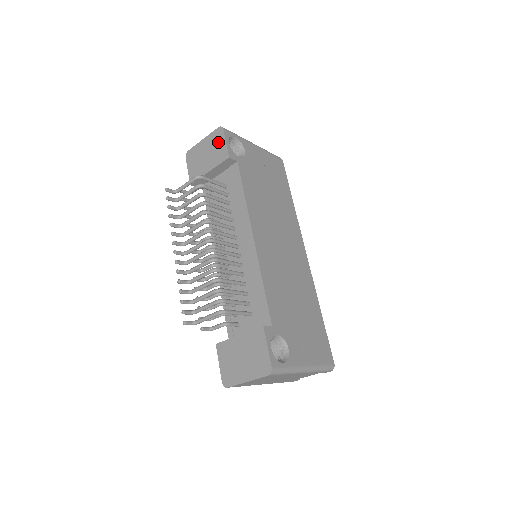
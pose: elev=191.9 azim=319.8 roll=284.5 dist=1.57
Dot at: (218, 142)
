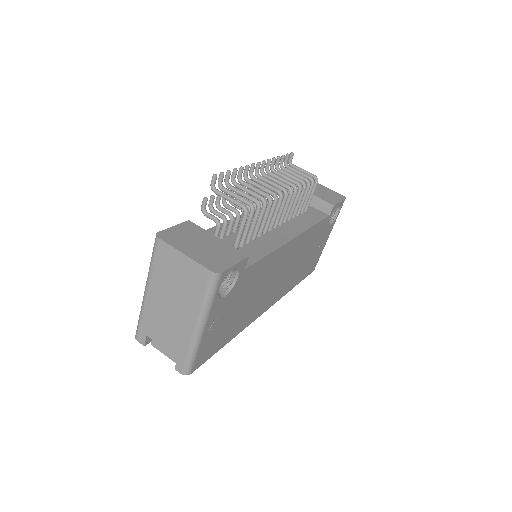
Dot at: (335, 196)
